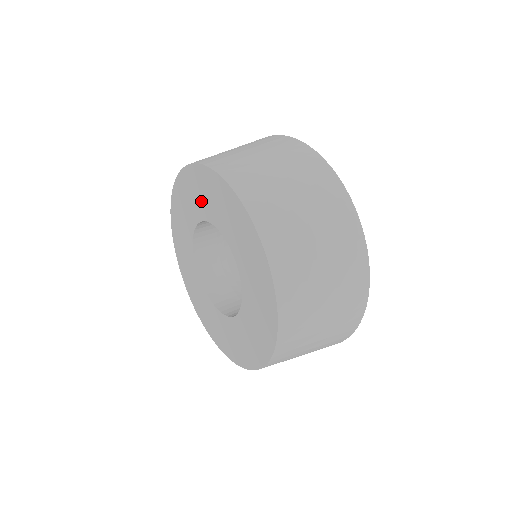
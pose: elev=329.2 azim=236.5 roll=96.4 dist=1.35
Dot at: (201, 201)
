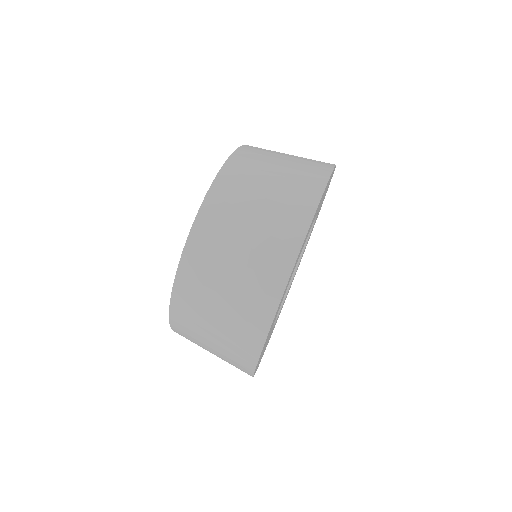
Dot at: occluded
